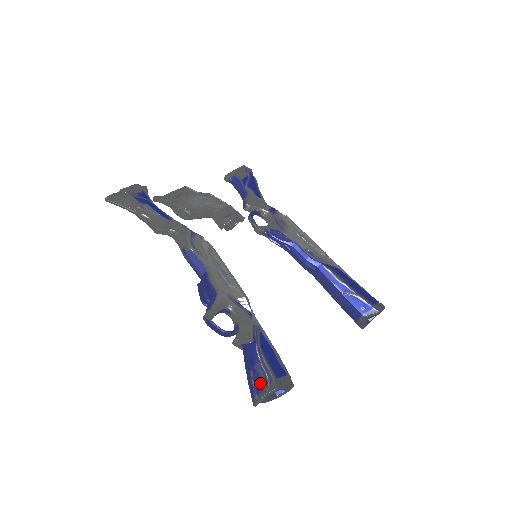
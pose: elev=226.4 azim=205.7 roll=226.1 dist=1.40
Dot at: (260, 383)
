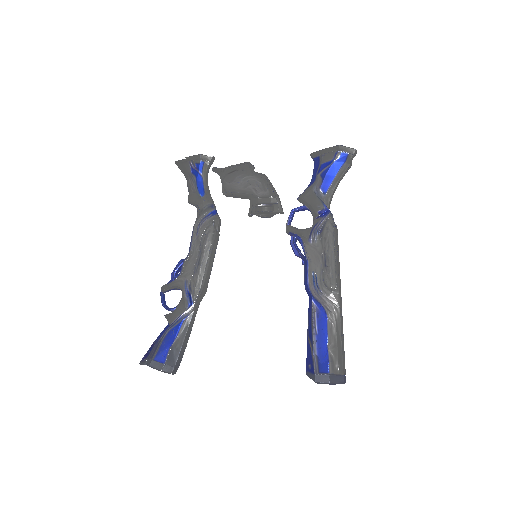
Dot at: (148, 354)
